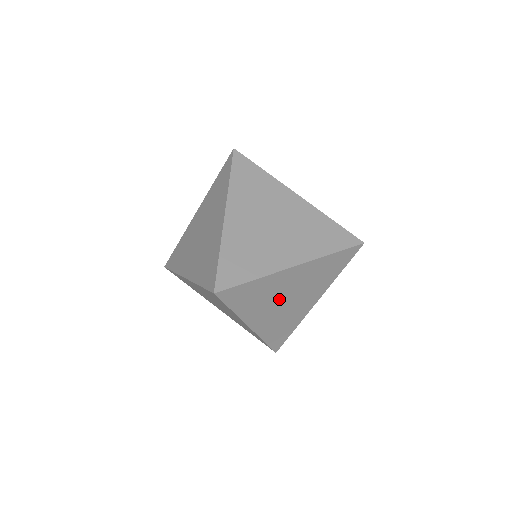
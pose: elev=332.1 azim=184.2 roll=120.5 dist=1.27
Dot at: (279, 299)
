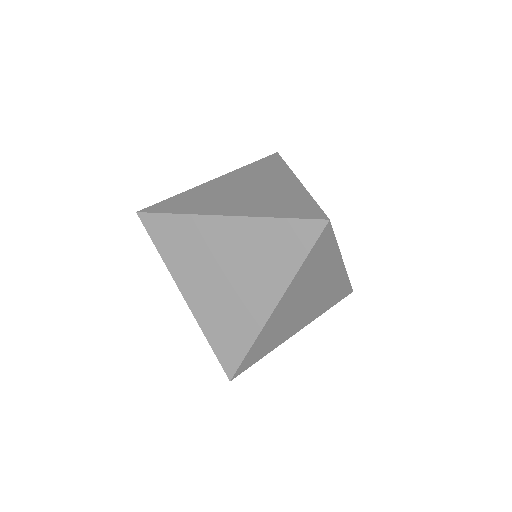
Dot at: occluded
